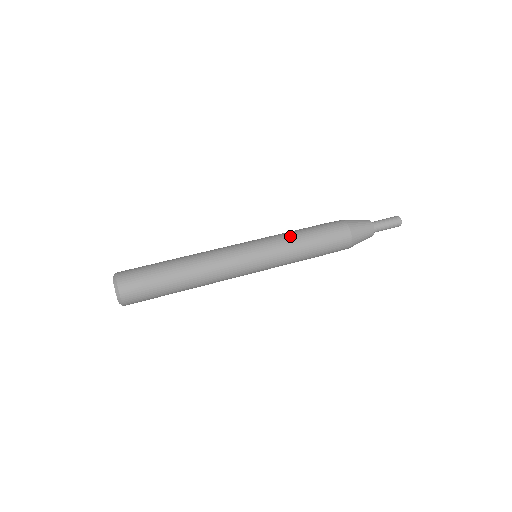
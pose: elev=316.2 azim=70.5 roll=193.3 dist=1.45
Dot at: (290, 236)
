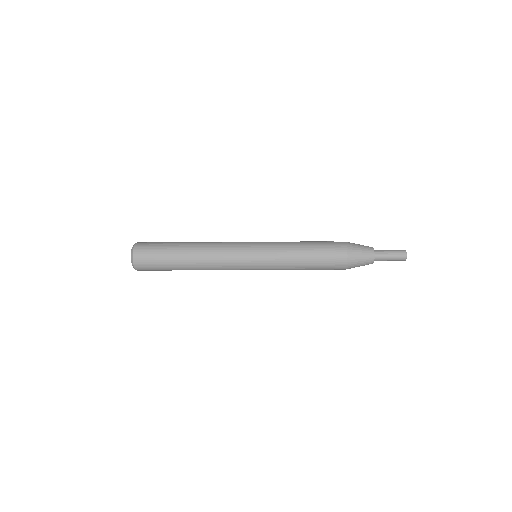
Dot at: occluded
